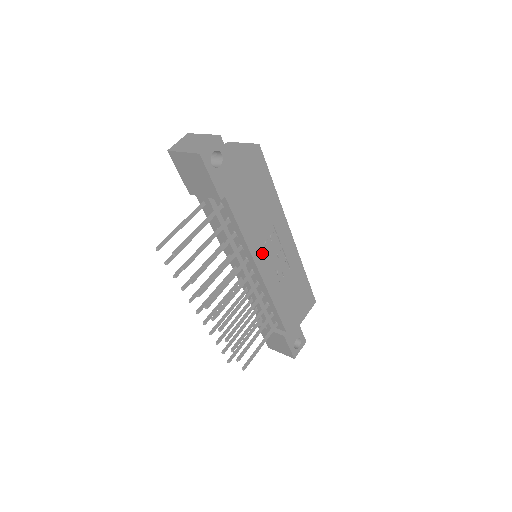
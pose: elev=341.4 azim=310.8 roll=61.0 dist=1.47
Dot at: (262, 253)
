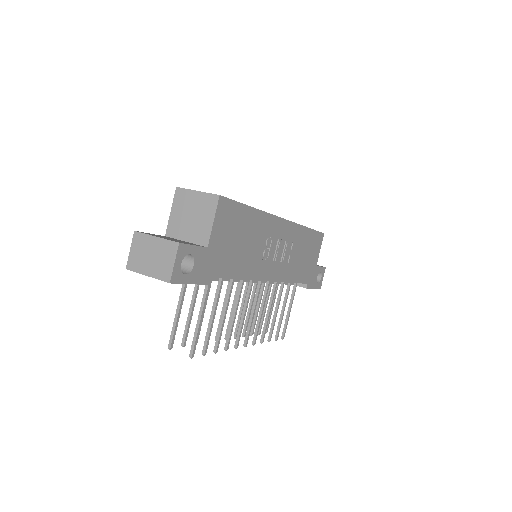
Dot at: (264, 267)
